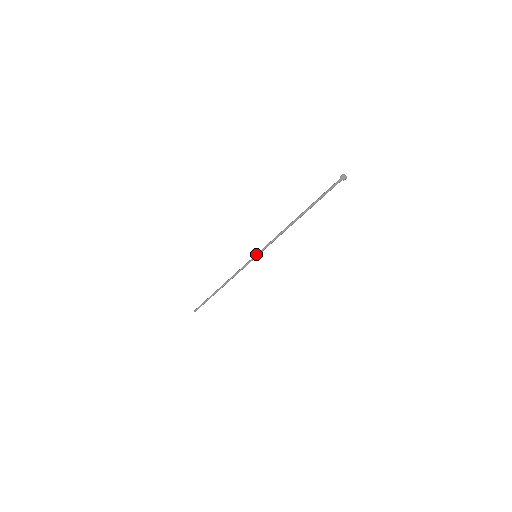
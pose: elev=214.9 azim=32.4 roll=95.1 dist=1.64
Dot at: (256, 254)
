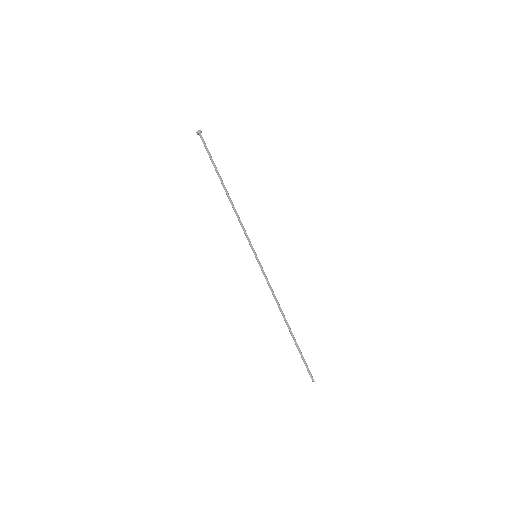
Dot at: (254, 254)
